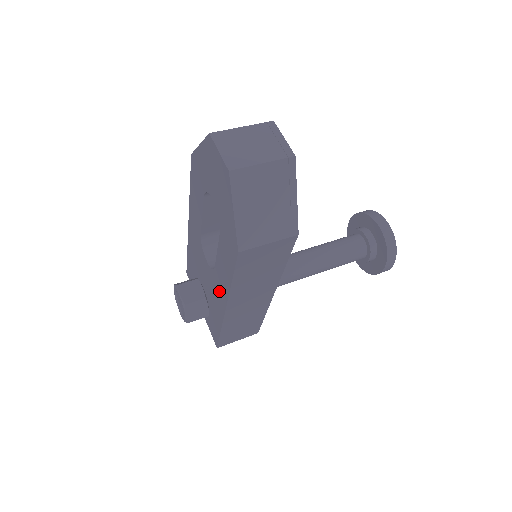
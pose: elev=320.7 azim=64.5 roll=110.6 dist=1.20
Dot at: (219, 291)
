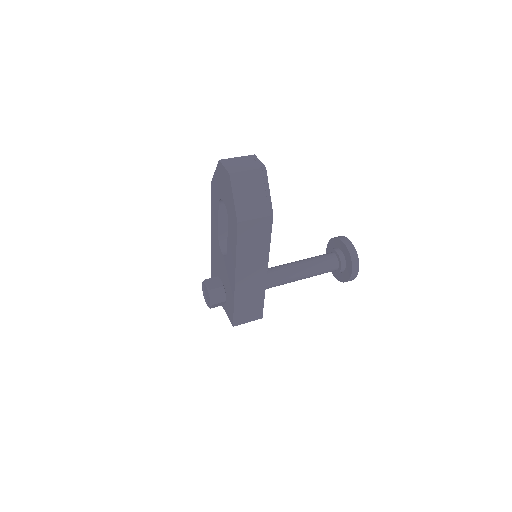
Dot at: (230, 269)
